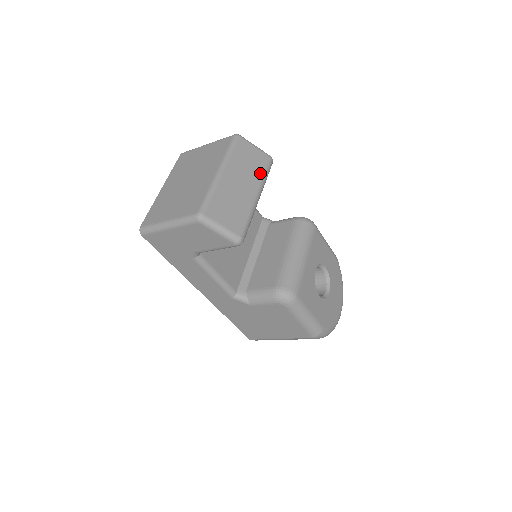
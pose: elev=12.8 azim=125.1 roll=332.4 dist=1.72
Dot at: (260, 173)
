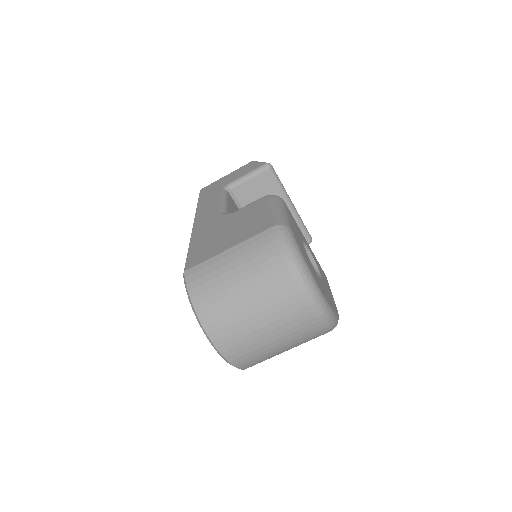
Dot at: occluded
